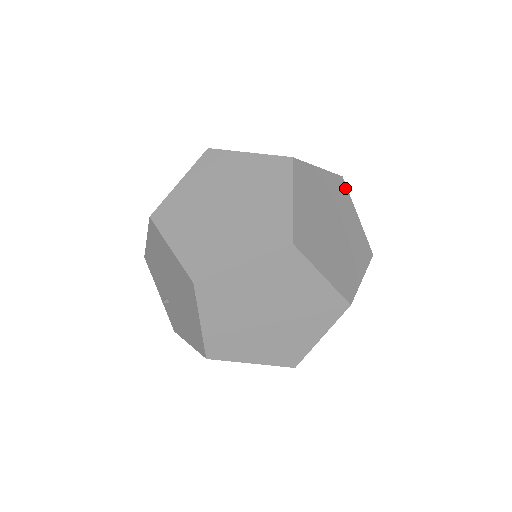
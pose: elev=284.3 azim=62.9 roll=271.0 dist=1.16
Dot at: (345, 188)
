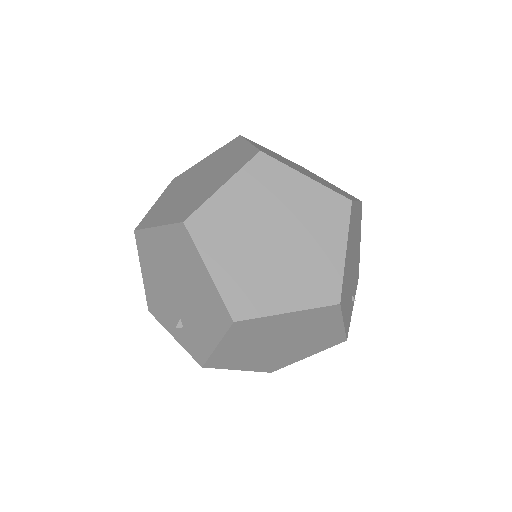
Dot at: (306, 169)
